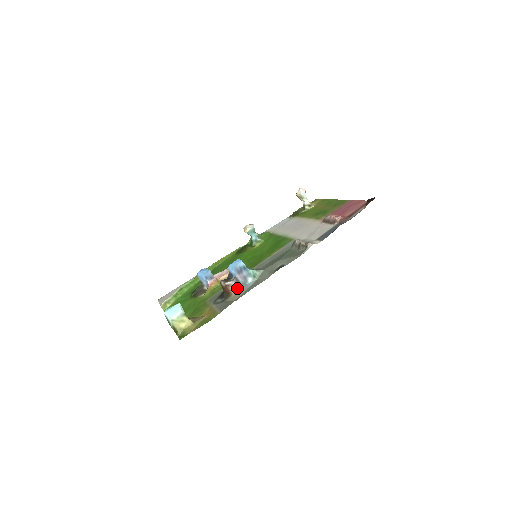
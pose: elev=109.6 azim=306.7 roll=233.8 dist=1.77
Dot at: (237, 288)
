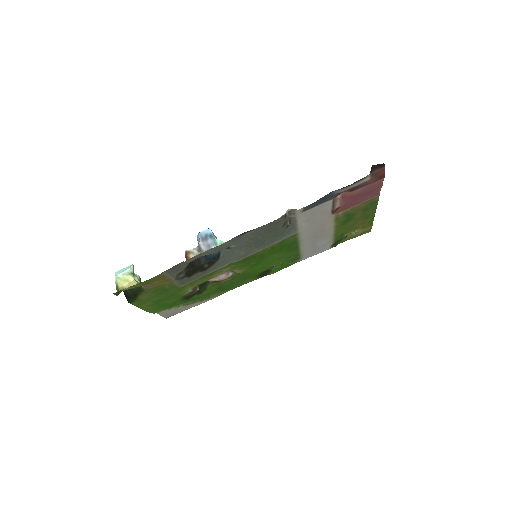
Dot at: occluded
